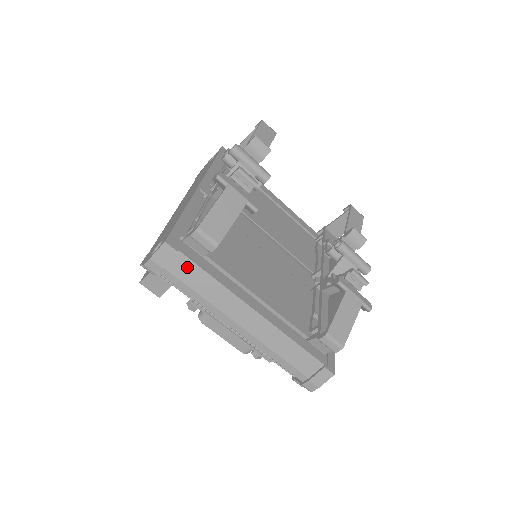
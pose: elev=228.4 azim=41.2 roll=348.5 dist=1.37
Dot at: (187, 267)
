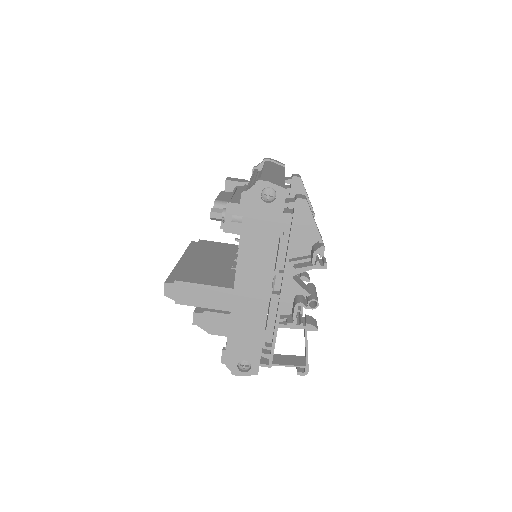
Dot at: (280, 167)
